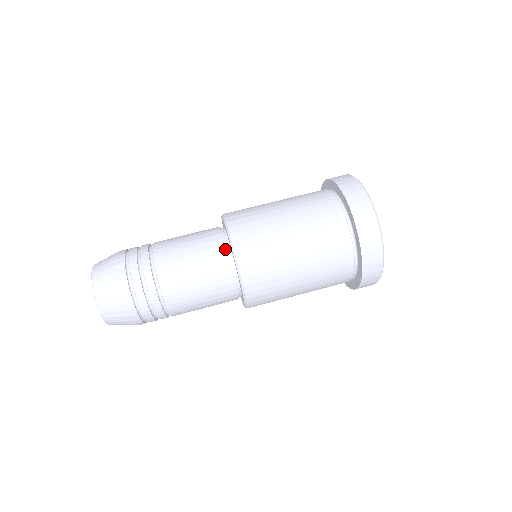
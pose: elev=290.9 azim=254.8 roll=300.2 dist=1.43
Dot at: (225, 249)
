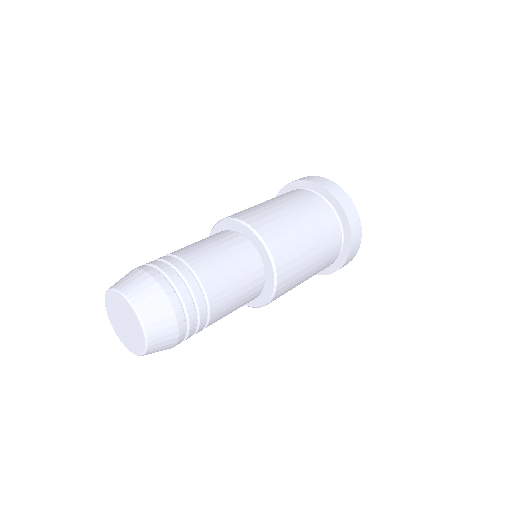
Dot at: (257, 257)
